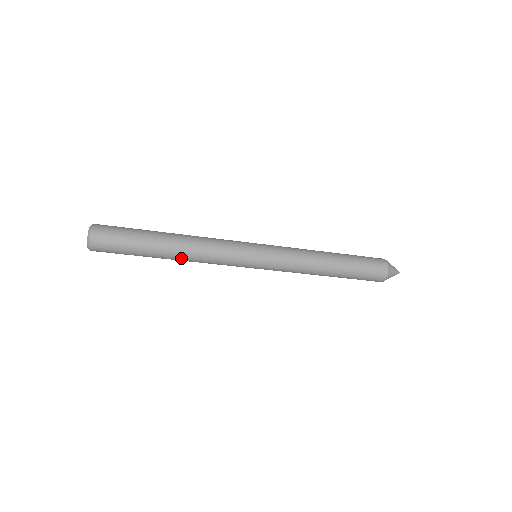
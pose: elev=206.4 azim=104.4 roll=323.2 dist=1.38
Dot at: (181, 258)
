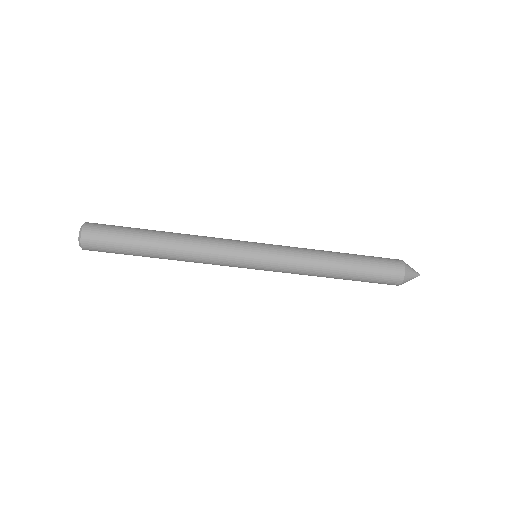
Dot at: (175, 259)
